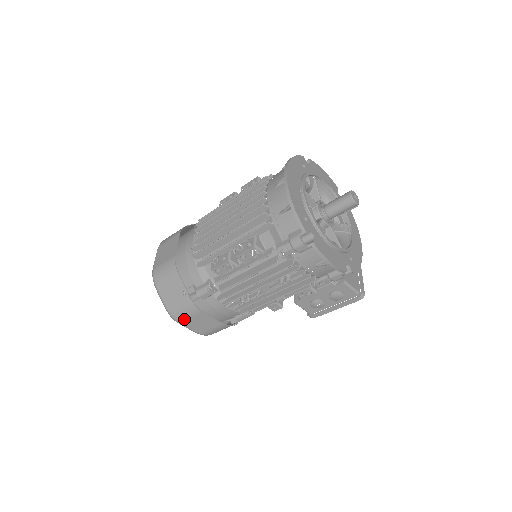
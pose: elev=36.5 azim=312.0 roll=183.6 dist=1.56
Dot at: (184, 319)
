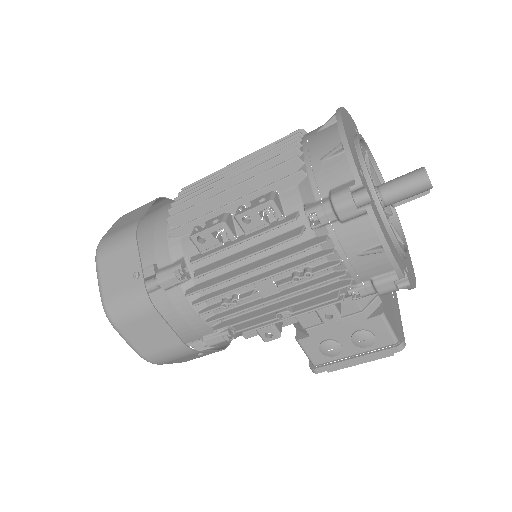
Dot at: (125, 320)
